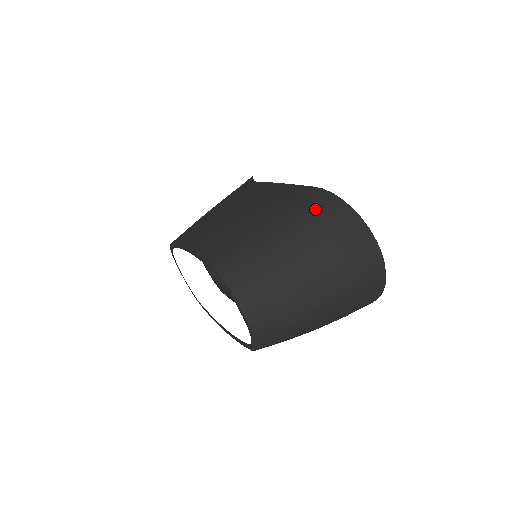
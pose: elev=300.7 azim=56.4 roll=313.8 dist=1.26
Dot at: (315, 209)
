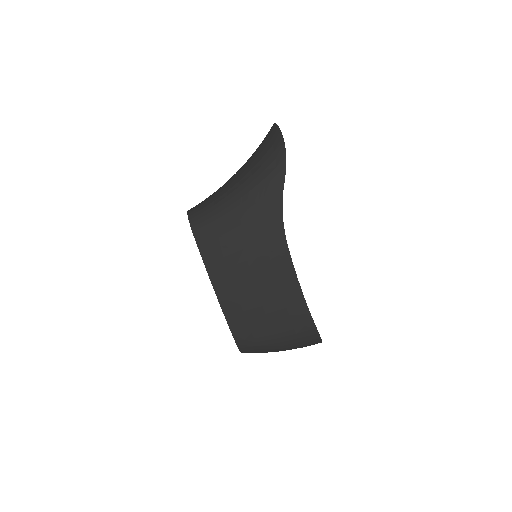
Dot at: (305, 340)
